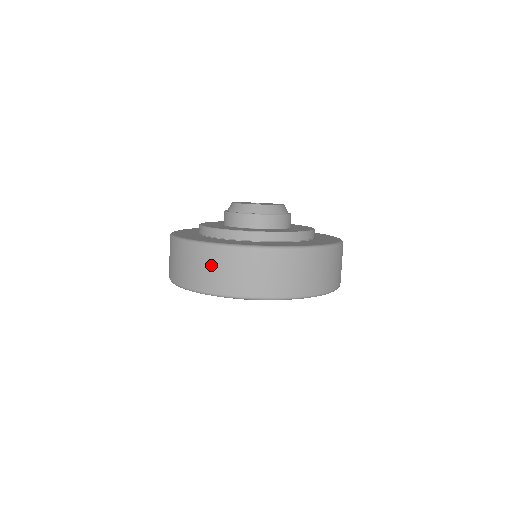
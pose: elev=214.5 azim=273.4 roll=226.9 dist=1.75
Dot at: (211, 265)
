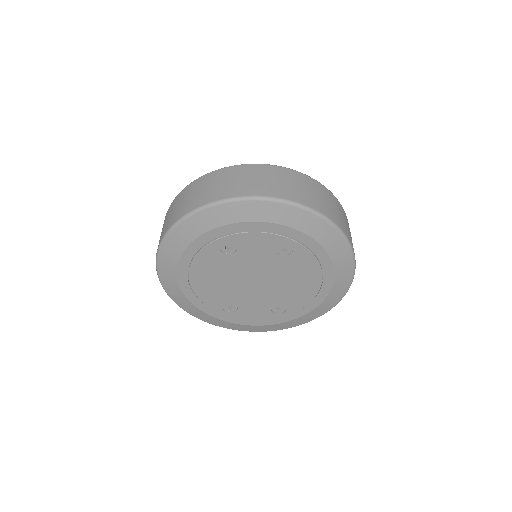
Dot at: (206, 185)
